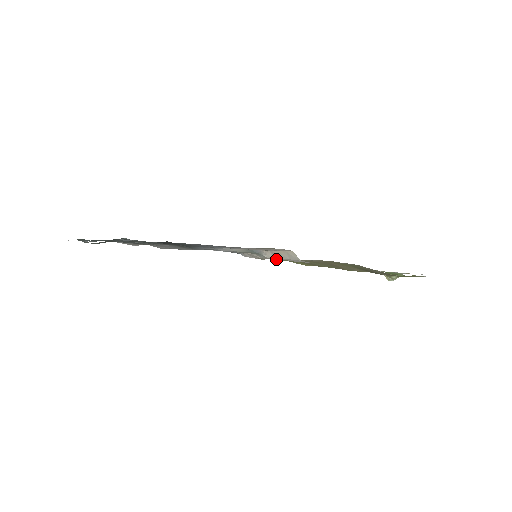
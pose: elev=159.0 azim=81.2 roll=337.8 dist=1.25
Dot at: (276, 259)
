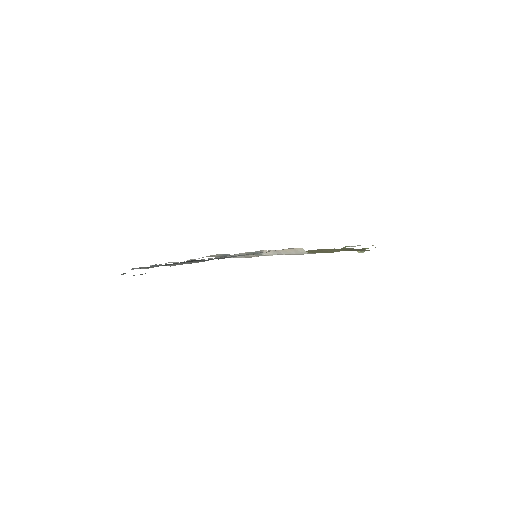
Dot at: occluded
